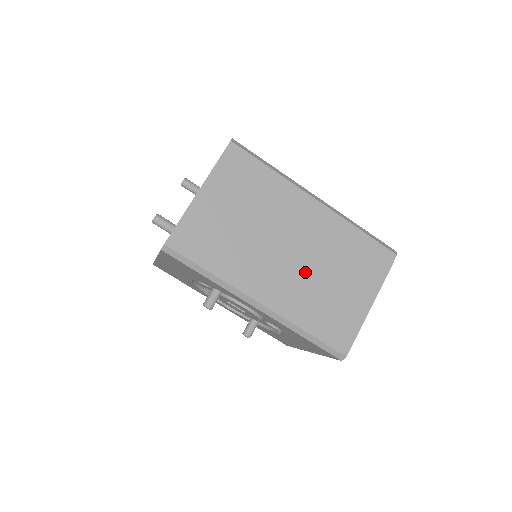
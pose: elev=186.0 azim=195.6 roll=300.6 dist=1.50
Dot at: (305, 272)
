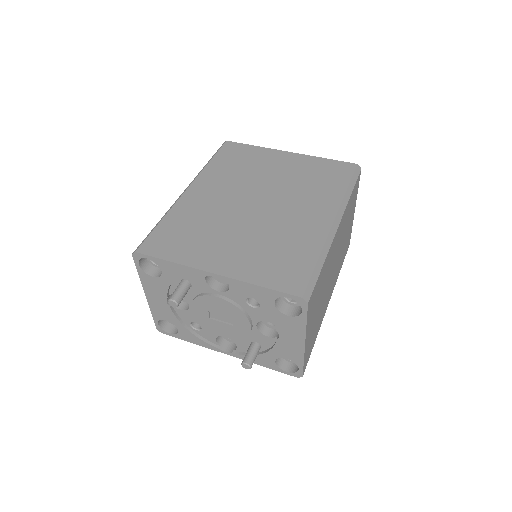
Dot at: (338, 258)
